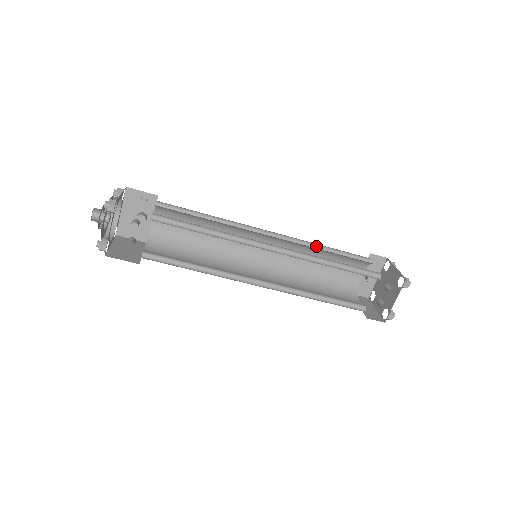
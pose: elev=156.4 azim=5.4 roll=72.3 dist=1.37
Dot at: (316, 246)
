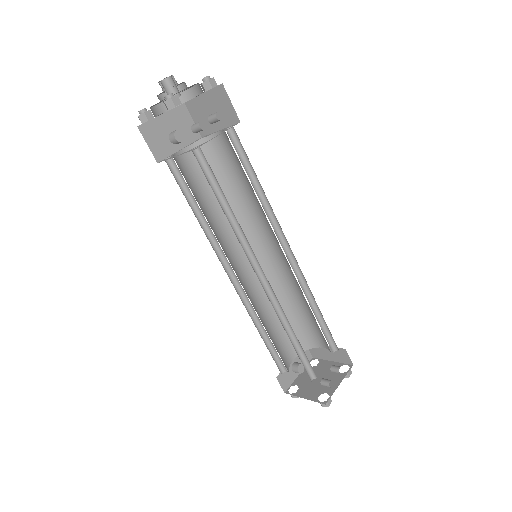
Dot at: occluded
